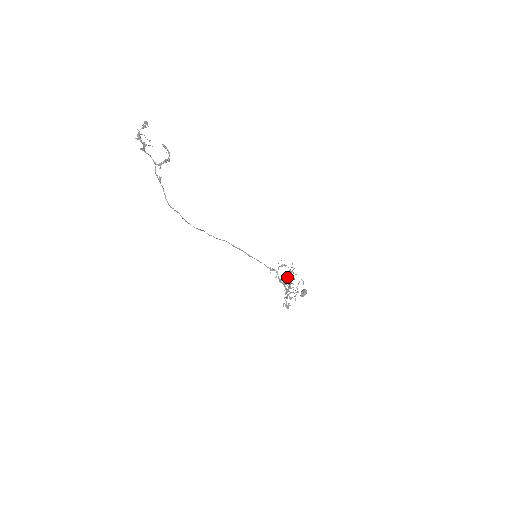
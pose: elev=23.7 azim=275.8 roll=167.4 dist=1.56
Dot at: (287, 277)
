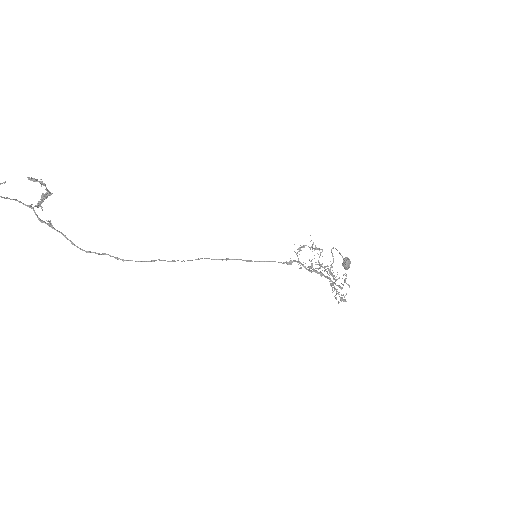
Dot at: occluded
